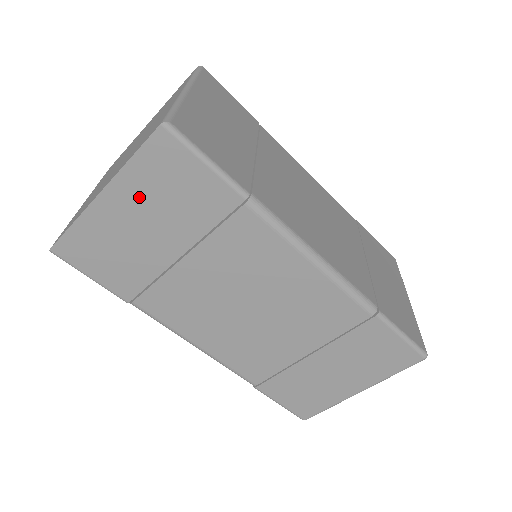
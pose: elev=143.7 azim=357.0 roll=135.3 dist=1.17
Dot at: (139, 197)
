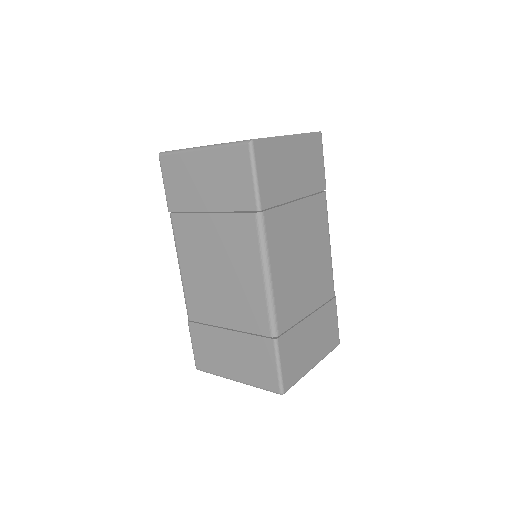
Dot at: (301, 152)
